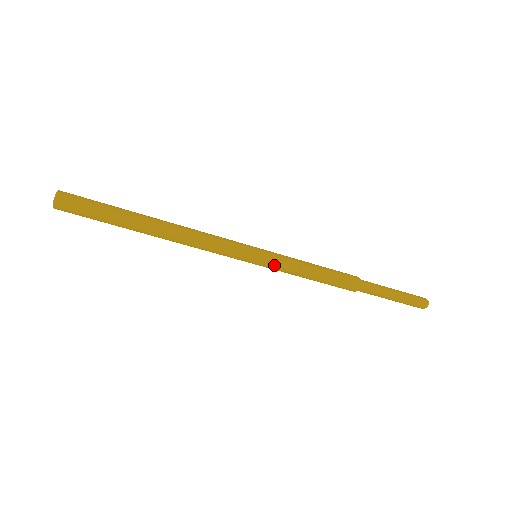
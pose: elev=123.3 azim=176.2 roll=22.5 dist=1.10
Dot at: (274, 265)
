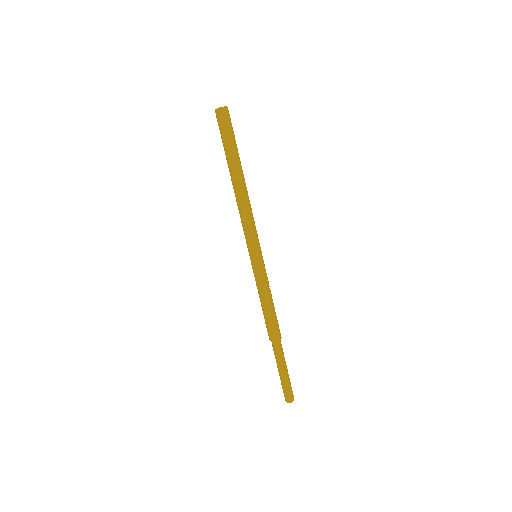
Dot at: (256, 271)
